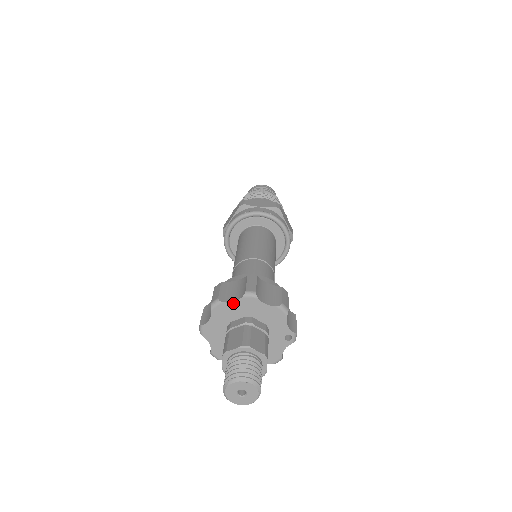
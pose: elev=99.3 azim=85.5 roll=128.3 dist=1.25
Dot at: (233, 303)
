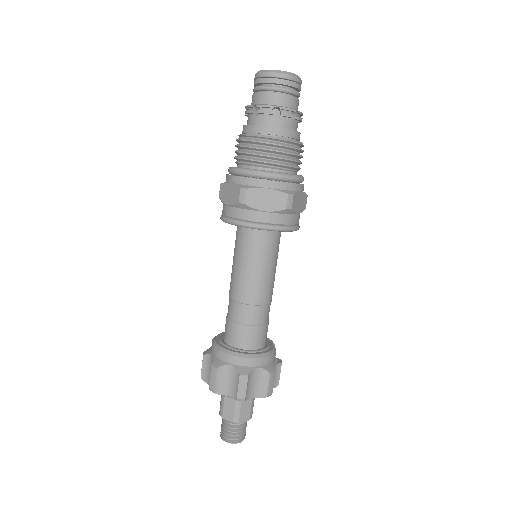
Dot at: (227, 395)
